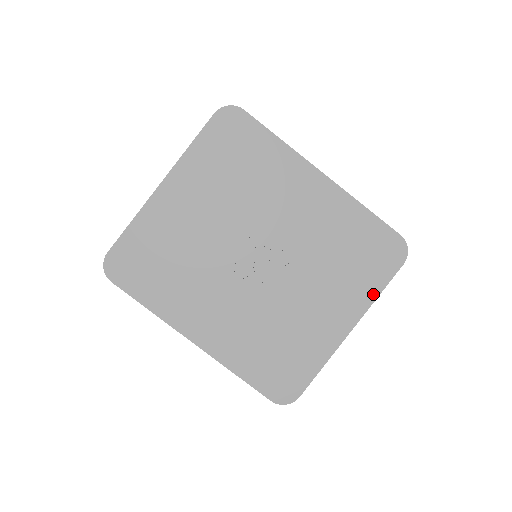
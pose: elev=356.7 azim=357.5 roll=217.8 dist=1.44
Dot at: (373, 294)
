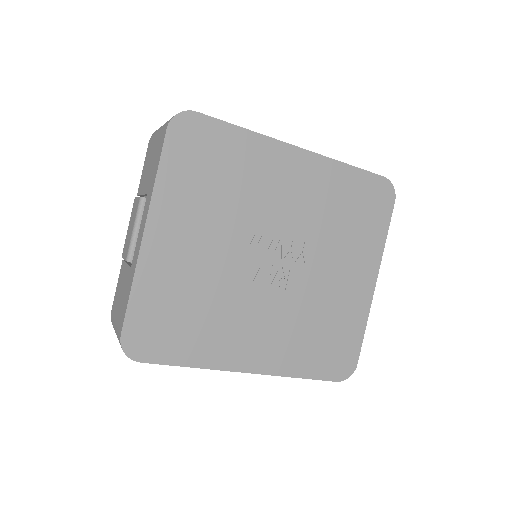
Dot at: (381, 241)
